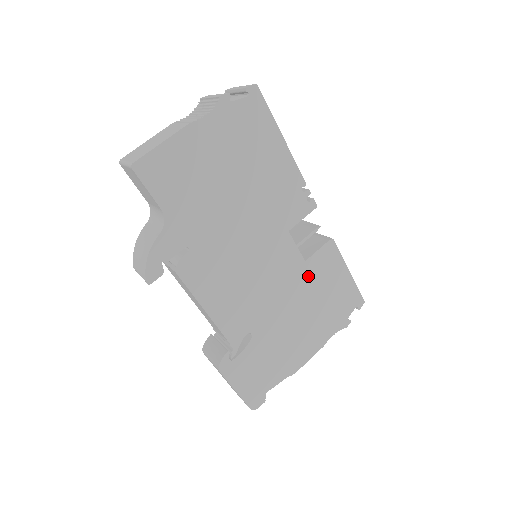
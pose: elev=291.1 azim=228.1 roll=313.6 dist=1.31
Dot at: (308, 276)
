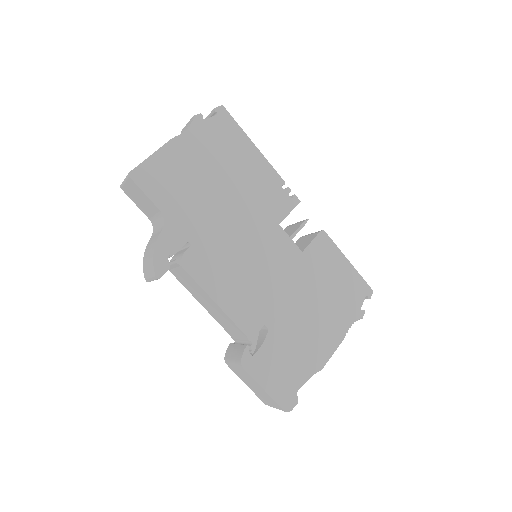
Dot at: (309, 266)
